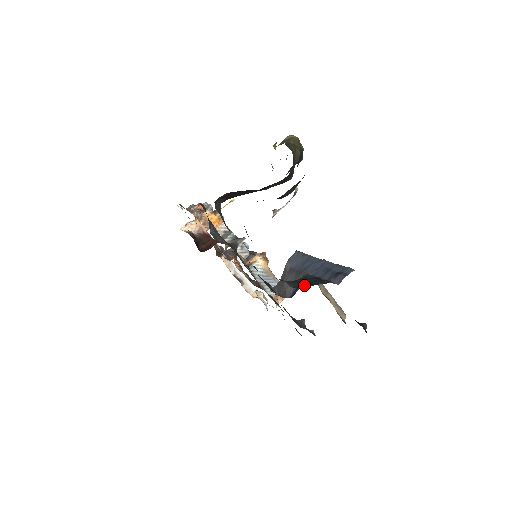
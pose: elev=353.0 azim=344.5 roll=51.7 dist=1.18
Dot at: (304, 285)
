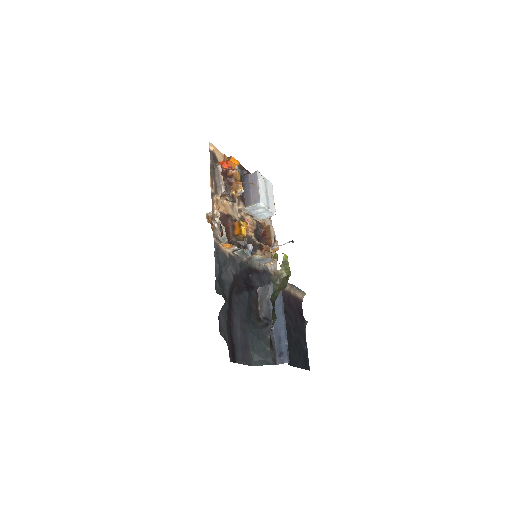
Dot at: (259, 362)
